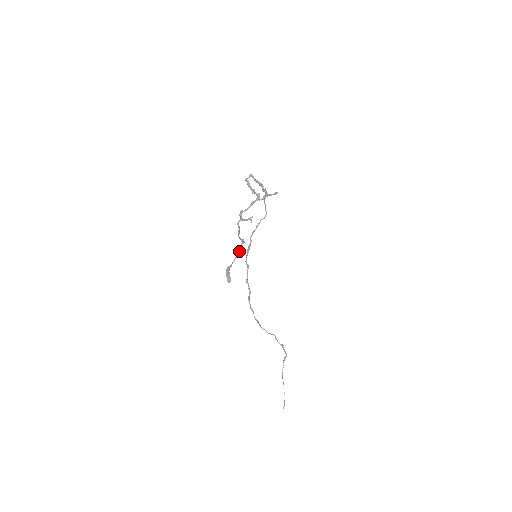
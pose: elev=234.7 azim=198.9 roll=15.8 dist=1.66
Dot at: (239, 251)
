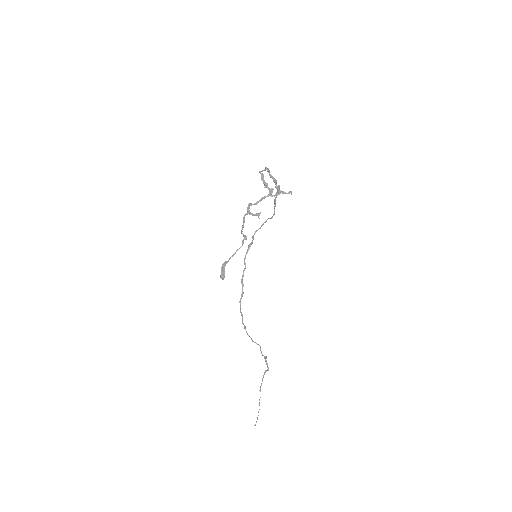
Dot at: occluded
